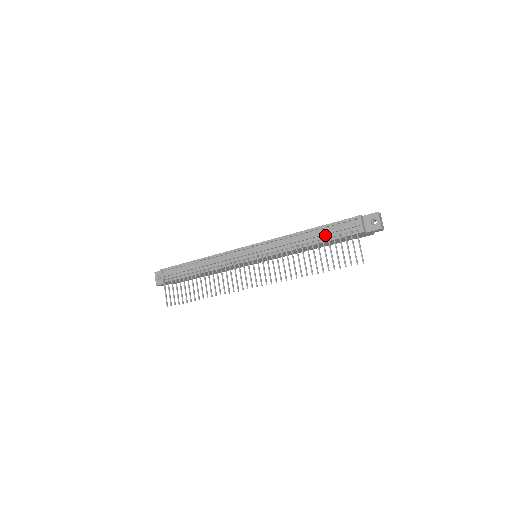
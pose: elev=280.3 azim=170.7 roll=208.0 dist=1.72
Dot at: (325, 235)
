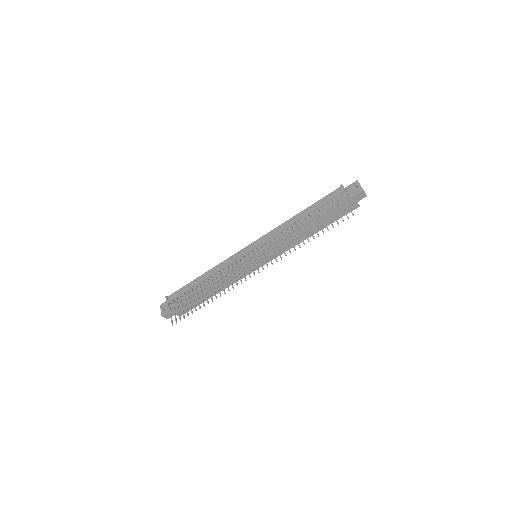
Dot at: (315, 211)
